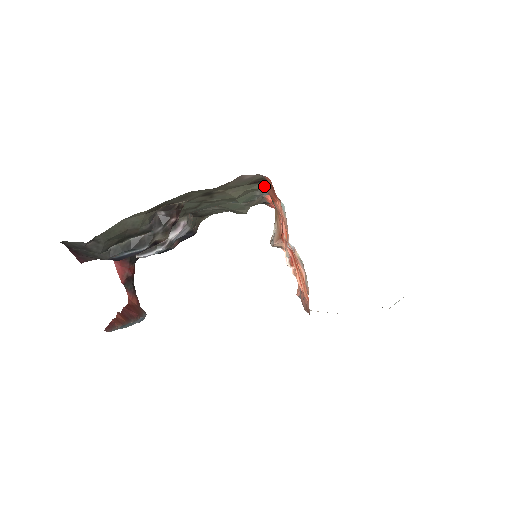
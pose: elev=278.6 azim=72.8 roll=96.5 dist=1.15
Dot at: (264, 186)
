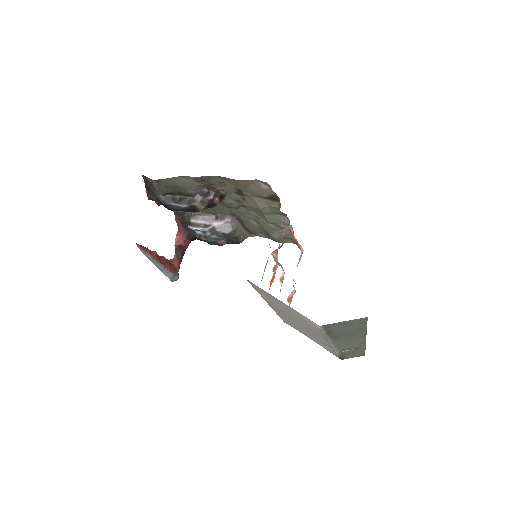
Dot at: (279, 206)
